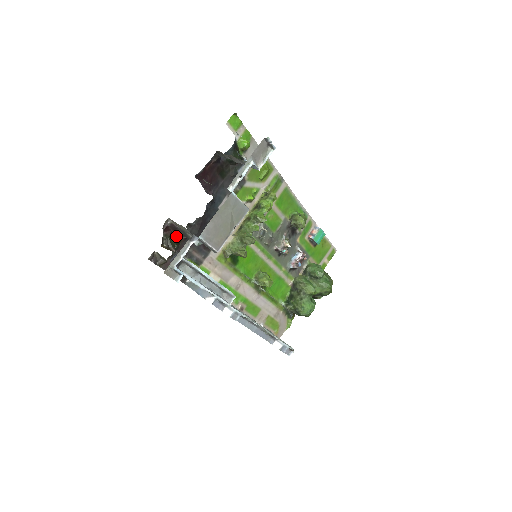
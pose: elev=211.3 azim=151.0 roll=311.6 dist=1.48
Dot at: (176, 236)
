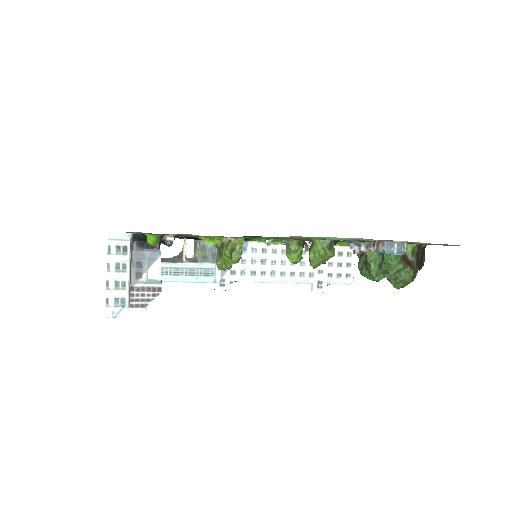
Dot at: occluded
